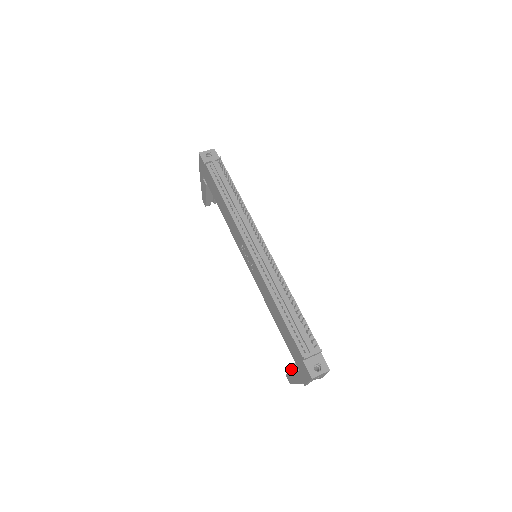
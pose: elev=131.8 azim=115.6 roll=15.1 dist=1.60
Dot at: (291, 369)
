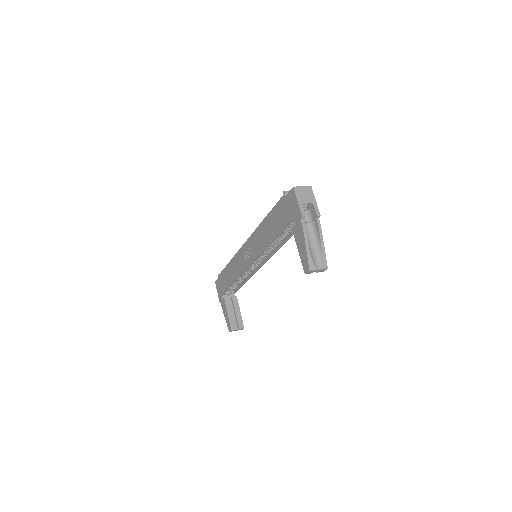
Dot at: (296, 244)
